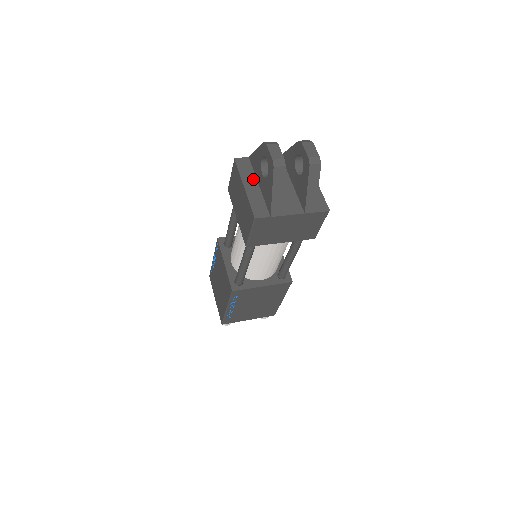
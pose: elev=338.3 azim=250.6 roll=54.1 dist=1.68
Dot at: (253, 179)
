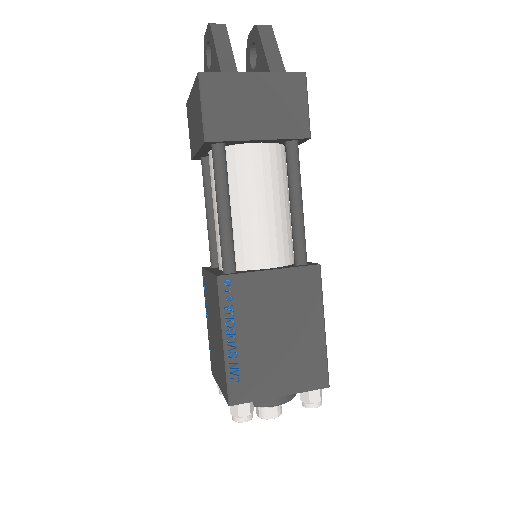
Dot at: occluded
